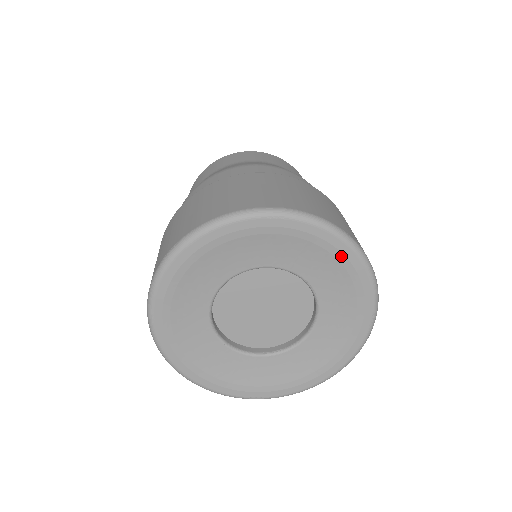
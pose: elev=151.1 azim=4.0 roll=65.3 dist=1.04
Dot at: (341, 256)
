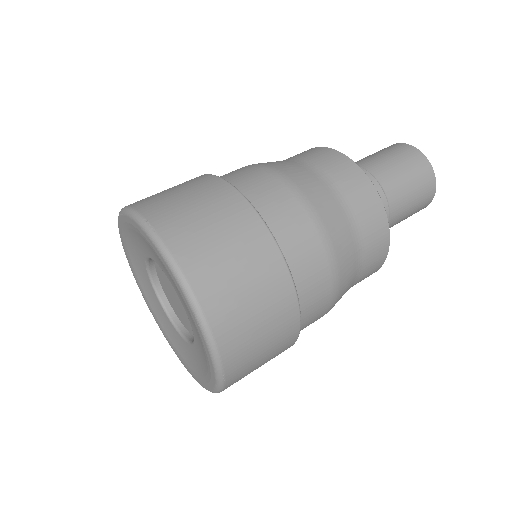
Dot at: (210, 369)
